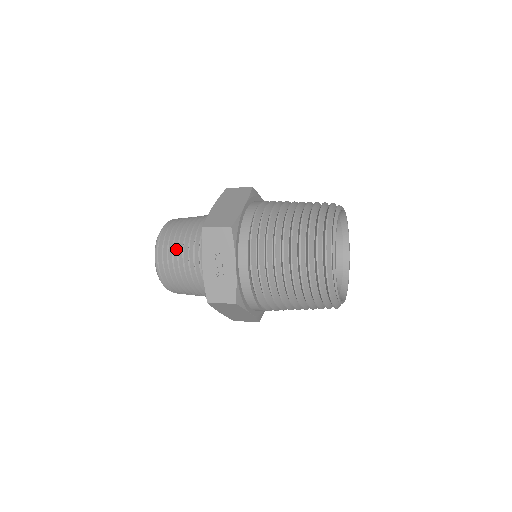
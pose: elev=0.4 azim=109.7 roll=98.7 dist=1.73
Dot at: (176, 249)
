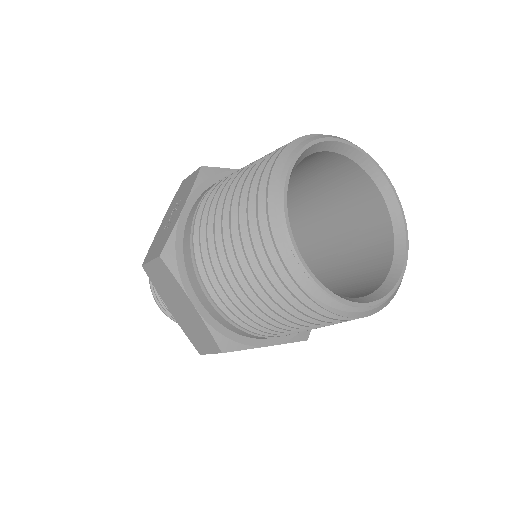
Dot at: occluded
